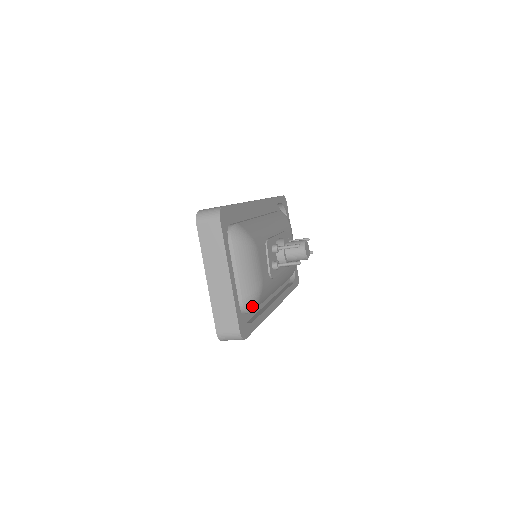
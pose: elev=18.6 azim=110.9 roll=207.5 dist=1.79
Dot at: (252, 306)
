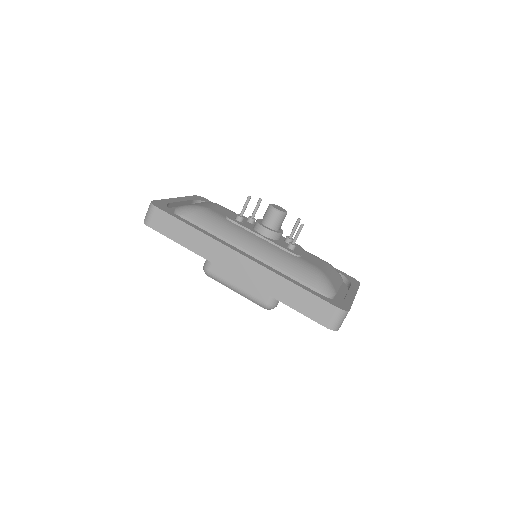
Dot at: (184, 210)
